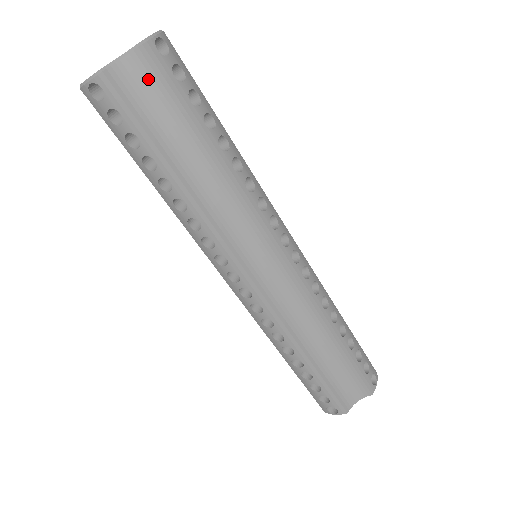
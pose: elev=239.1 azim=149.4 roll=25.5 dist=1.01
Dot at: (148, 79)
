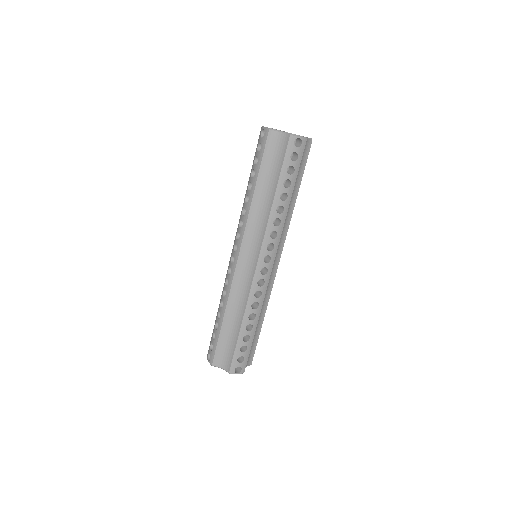
Dot at: (305, 152)
